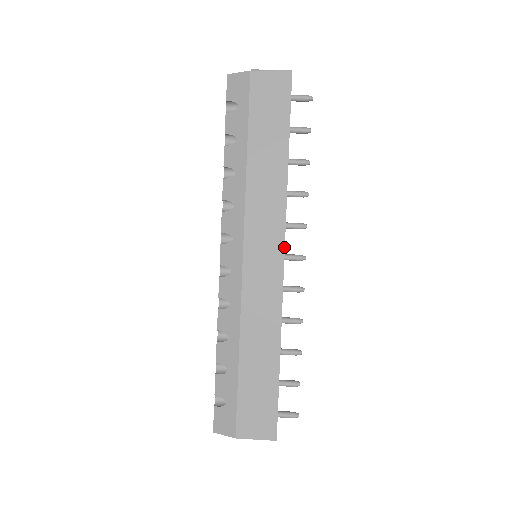
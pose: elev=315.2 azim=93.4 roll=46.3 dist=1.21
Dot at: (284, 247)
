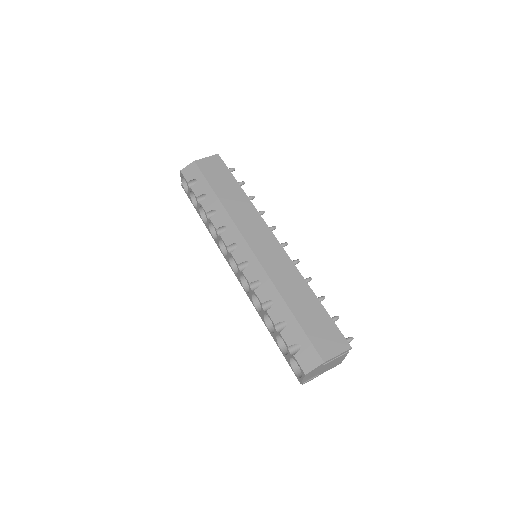
Dot at: (272, 232)
